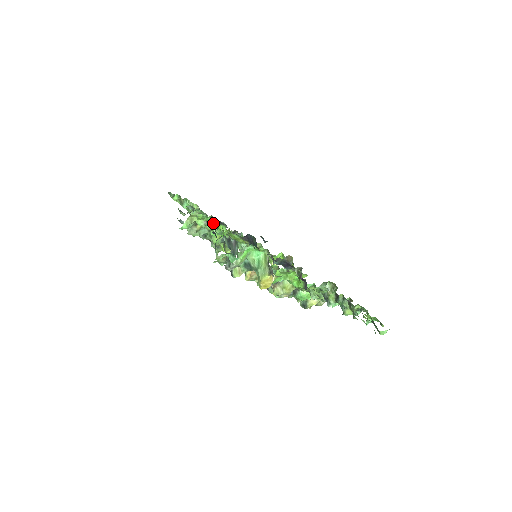
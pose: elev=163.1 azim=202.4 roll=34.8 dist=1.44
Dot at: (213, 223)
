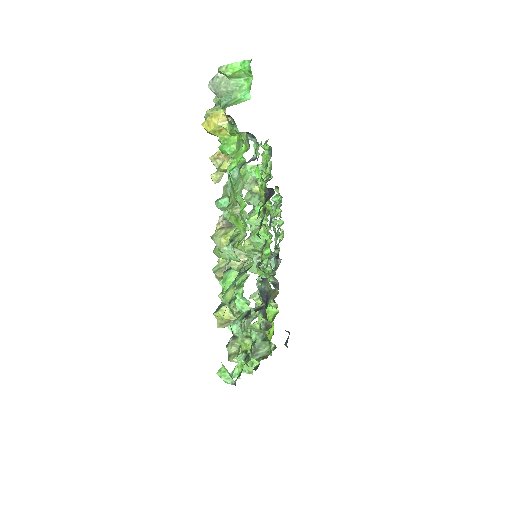
Dot at: occluded
